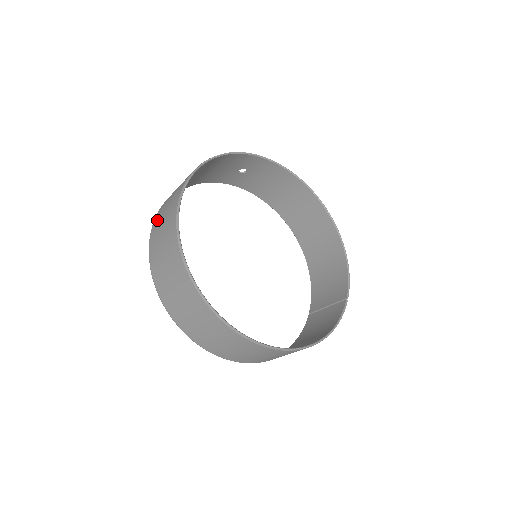
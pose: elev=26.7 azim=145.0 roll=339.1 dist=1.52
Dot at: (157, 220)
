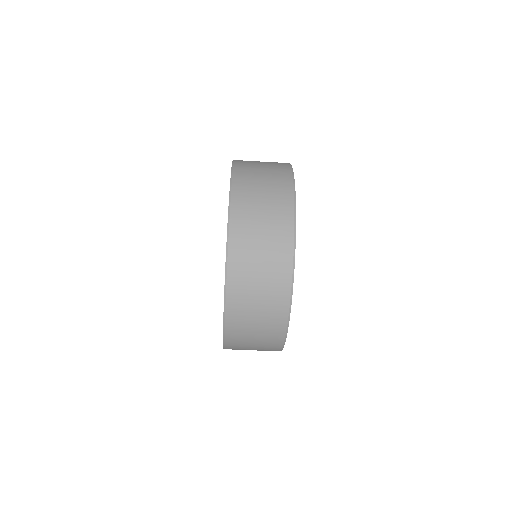
Dot at: (245, 171)
